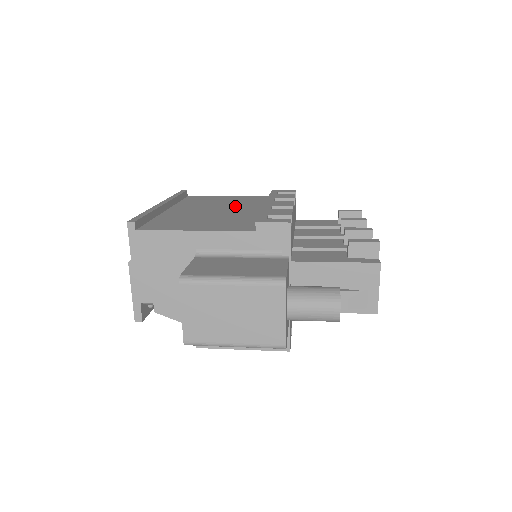
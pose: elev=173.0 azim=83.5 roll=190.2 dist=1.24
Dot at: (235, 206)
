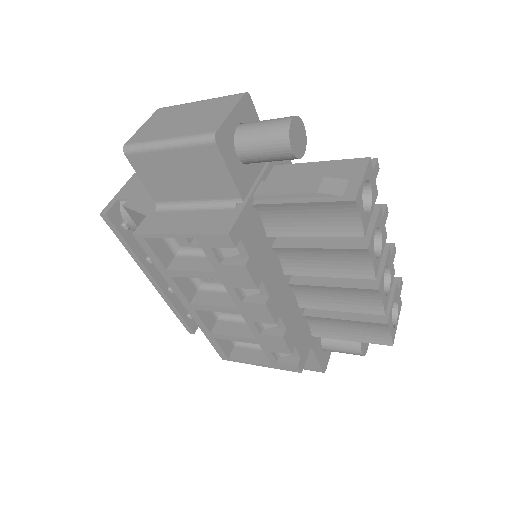
Dot at: occluded
